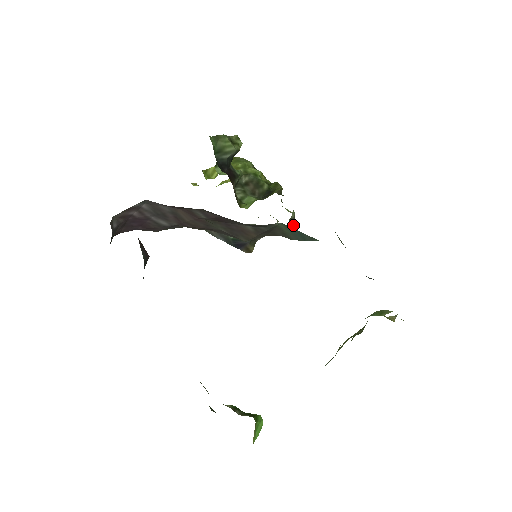
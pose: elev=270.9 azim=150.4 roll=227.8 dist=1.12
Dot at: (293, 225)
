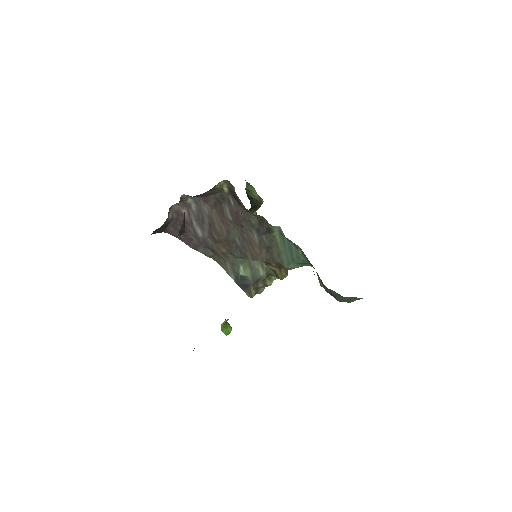
Dot at: occluded
